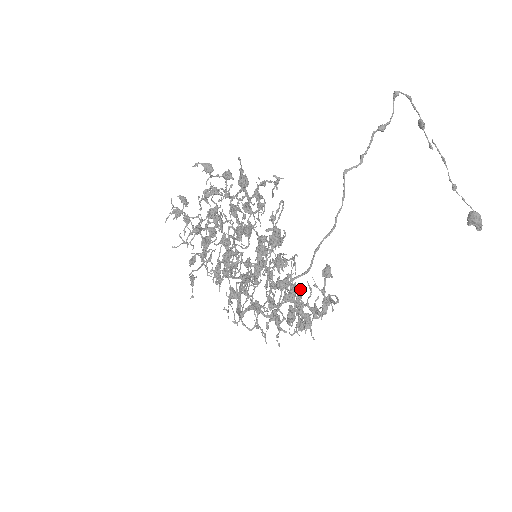
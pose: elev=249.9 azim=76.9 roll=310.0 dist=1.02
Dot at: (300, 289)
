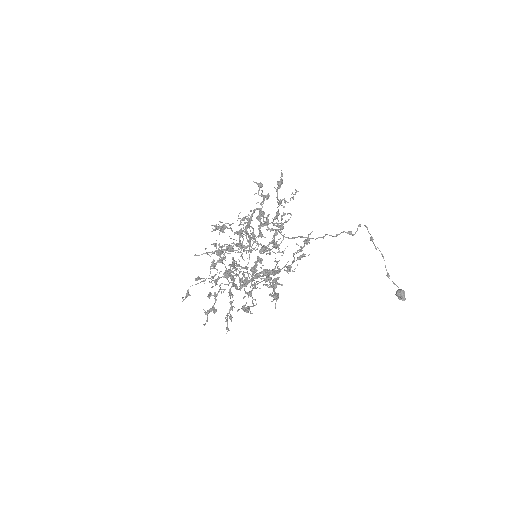
Dot at: occluded
